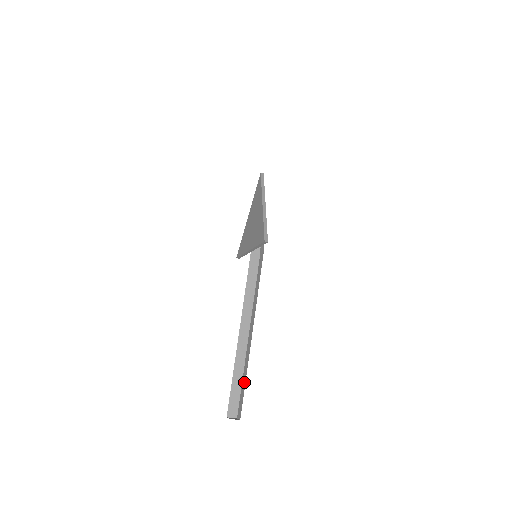
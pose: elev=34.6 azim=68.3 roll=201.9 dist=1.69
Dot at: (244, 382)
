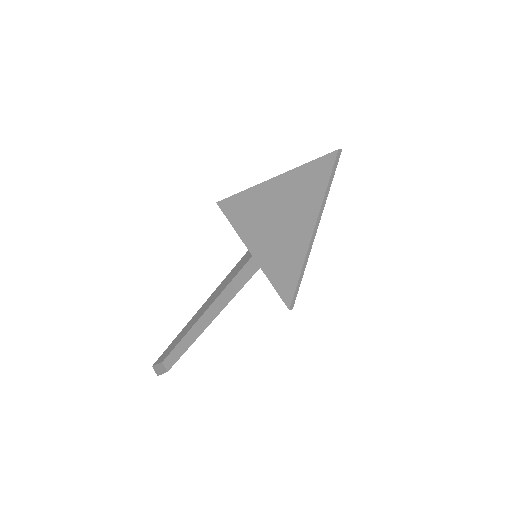
Dot at: (182, 350)
